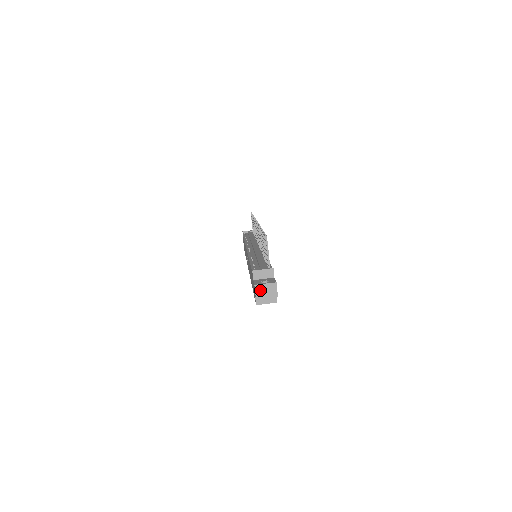
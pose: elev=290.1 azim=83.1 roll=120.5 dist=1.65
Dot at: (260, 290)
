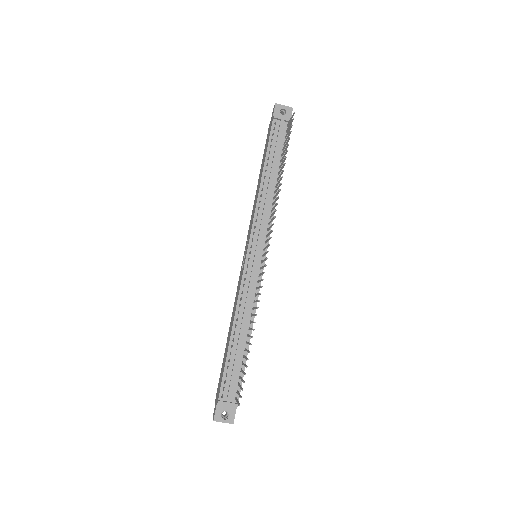
Dot at: (218, 420)
